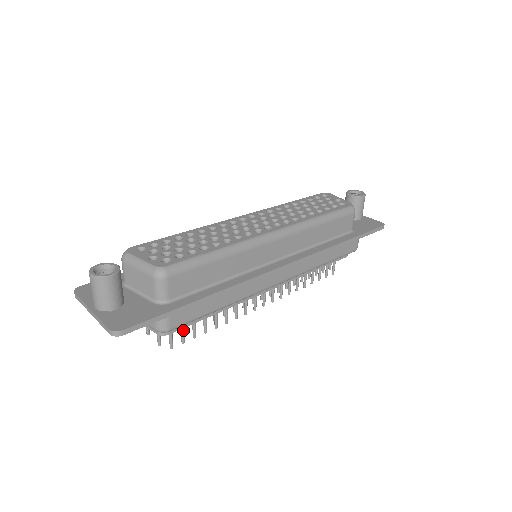
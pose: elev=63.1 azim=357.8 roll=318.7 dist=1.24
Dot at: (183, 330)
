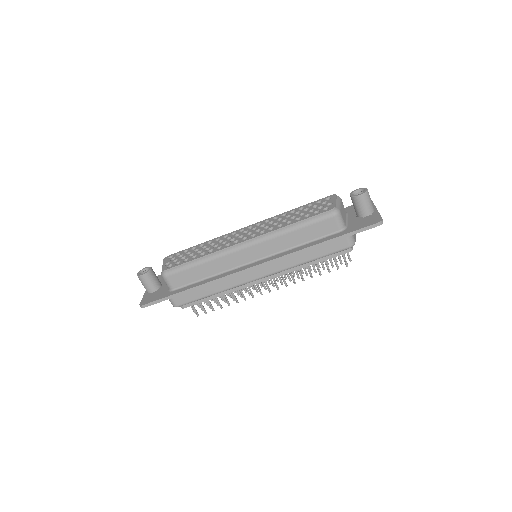
Dot at: (201, 306)
